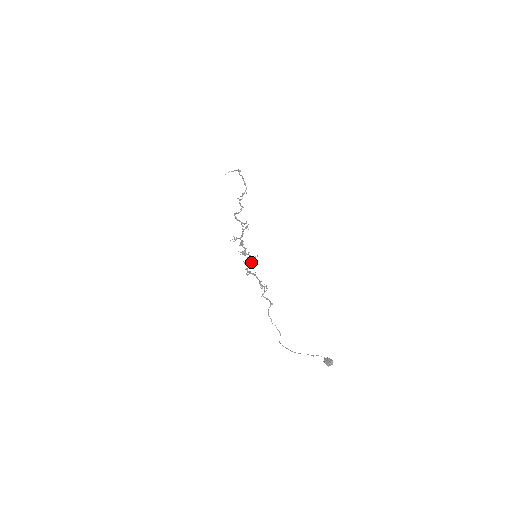
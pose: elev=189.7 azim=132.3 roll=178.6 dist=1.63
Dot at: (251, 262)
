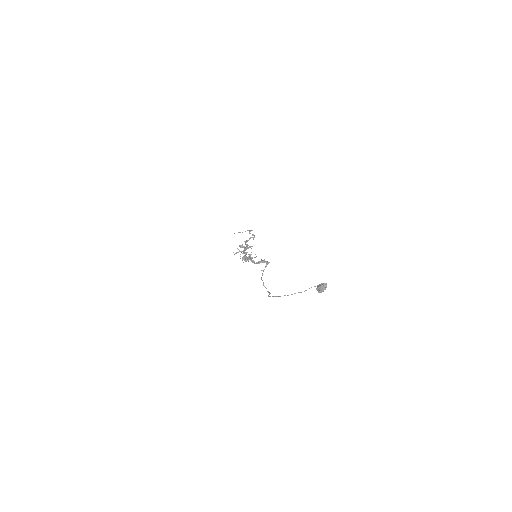
Dot at: (250, 258)
